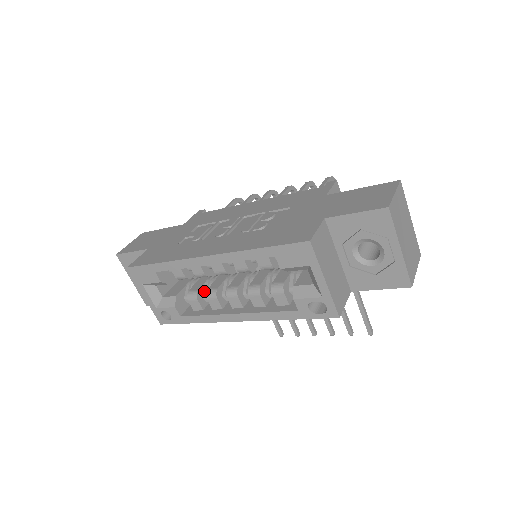
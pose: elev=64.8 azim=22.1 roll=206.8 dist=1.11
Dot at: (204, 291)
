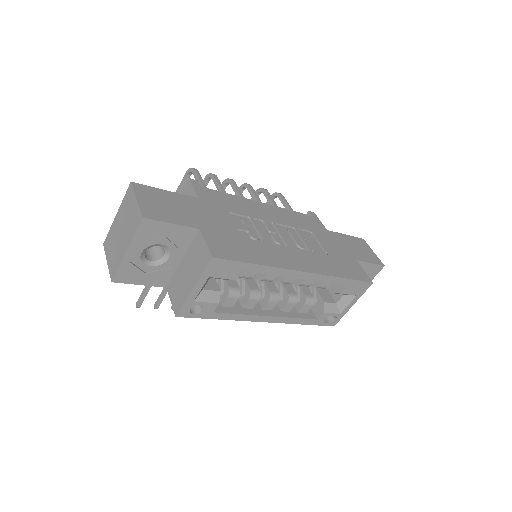
Dot at: (238, 288)
